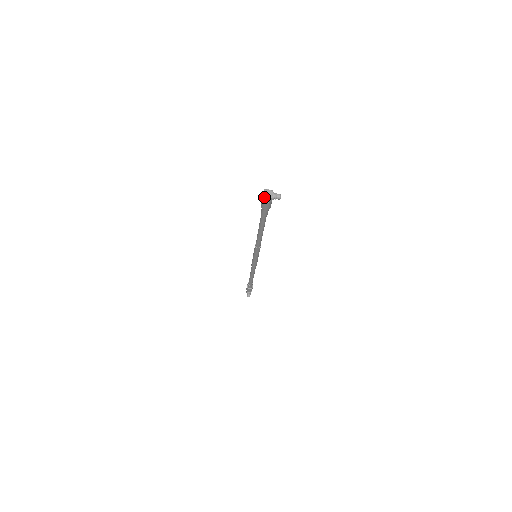
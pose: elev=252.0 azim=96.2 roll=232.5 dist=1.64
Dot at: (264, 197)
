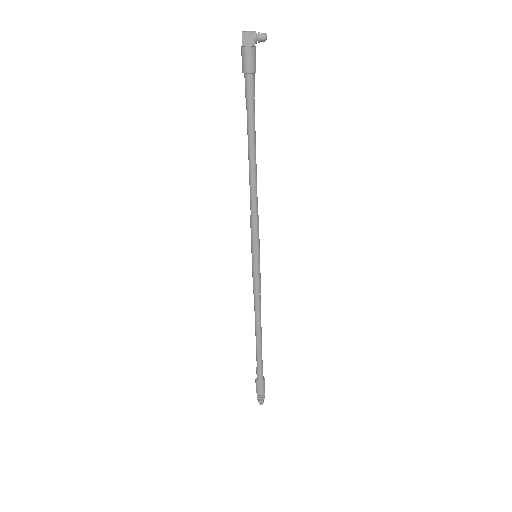
Dot at: (243, 33)
